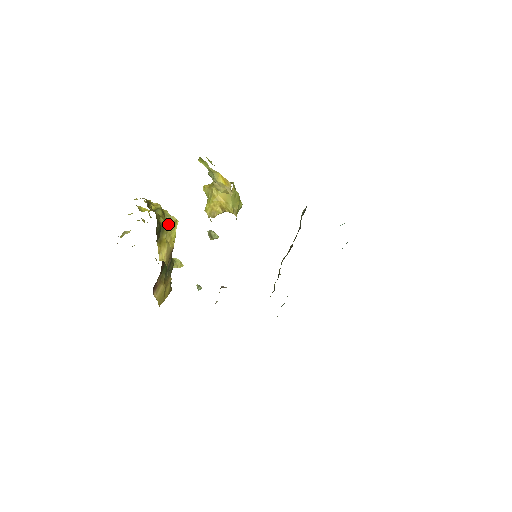
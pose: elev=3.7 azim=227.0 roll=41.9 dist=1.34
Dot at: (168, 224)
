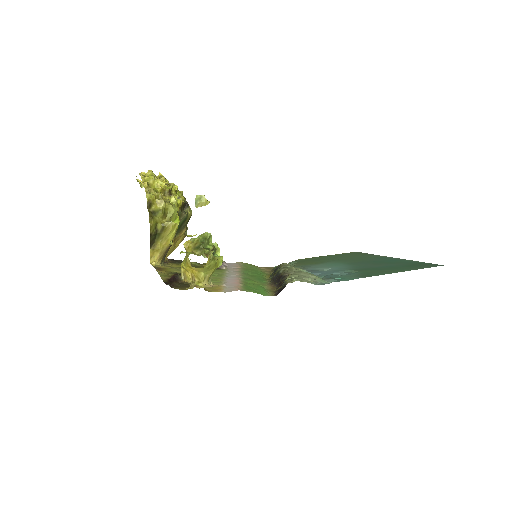
Dot at: (165, 230)
